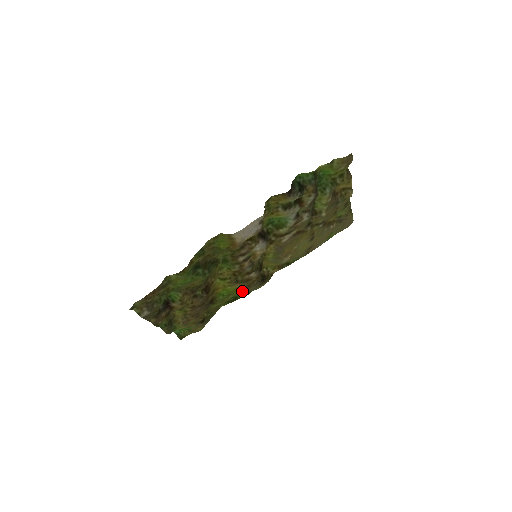
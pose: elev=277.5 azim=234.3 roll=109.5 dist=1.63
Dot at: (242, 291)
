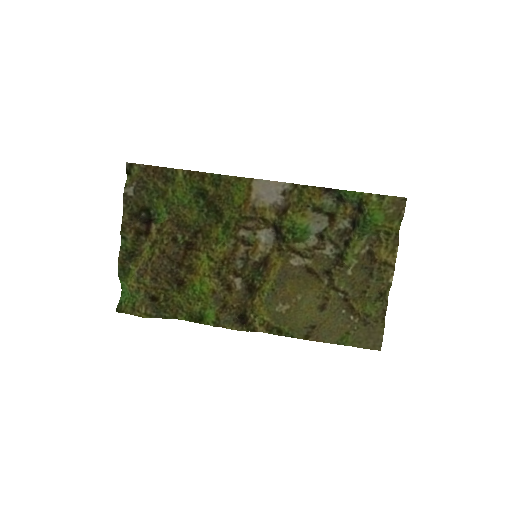
Dot at: (213, 310)
